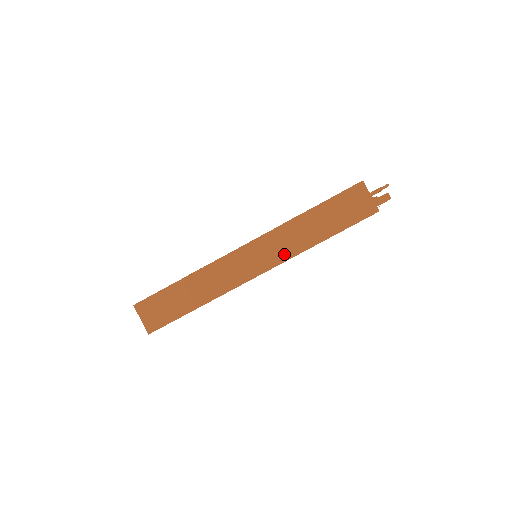
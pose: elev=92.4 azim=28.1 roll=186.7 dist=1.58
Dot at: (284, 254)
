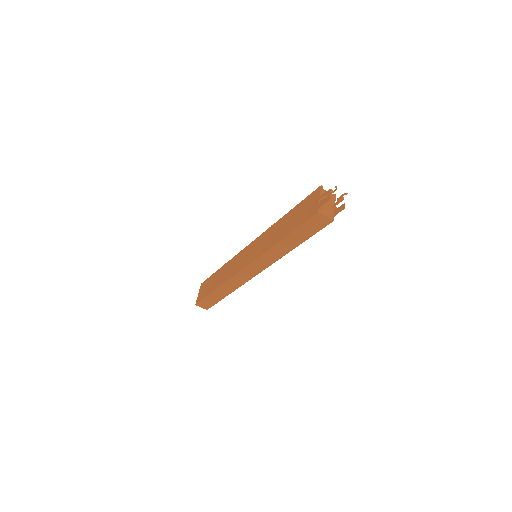
Dot at: (260, 251)
